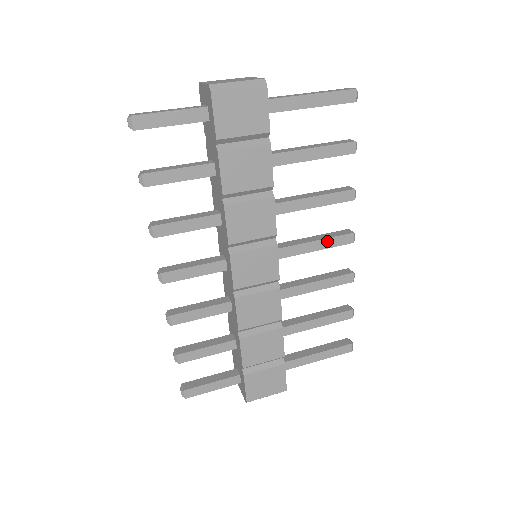
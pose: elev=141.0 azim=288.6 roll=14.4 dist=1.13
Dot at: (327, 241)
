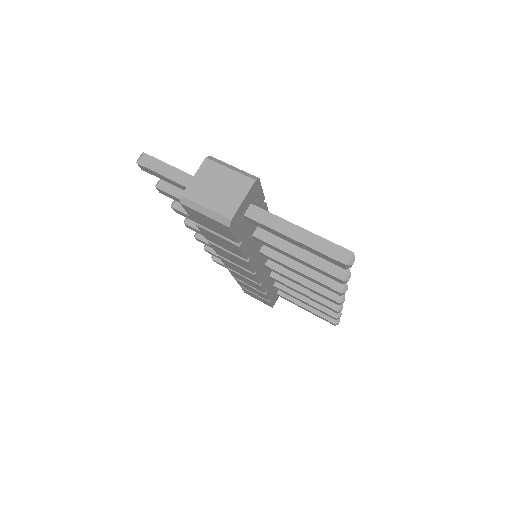
Dot at: (313, 290)
